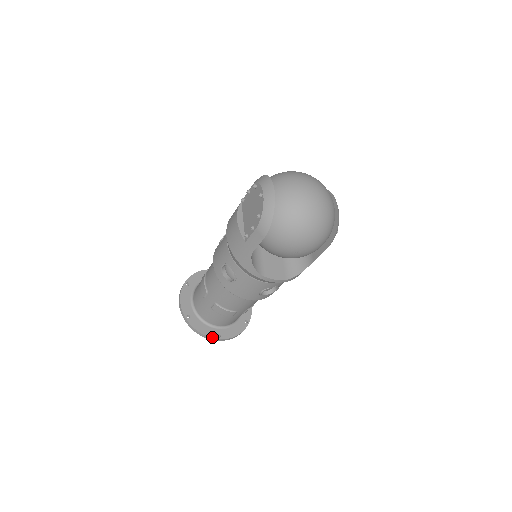
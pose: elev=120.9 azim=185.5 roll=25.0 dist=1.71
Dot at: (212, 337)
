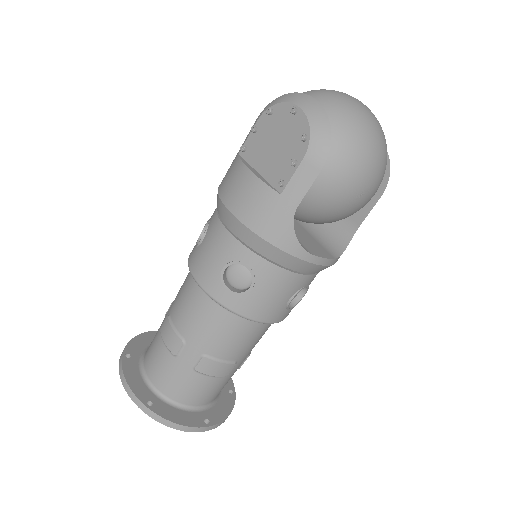
Dot at: (198, 426)
